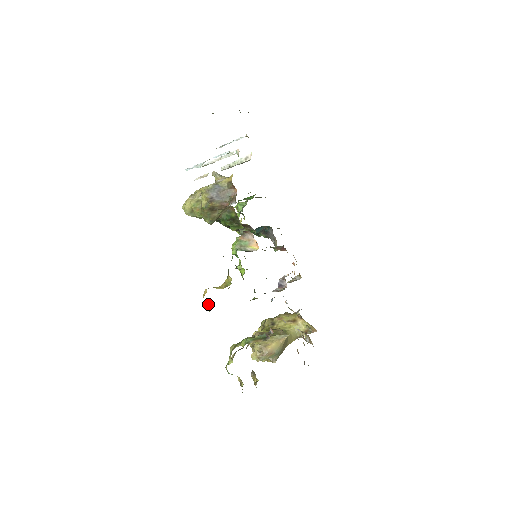
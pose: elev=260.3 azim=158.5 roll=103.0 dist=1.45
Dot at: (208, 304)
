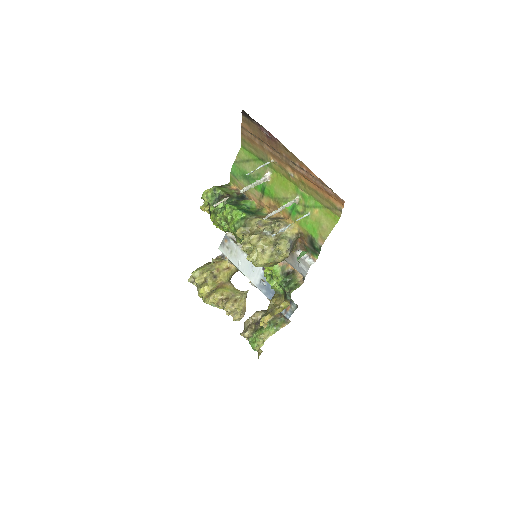
Dot at: (265, 324)
